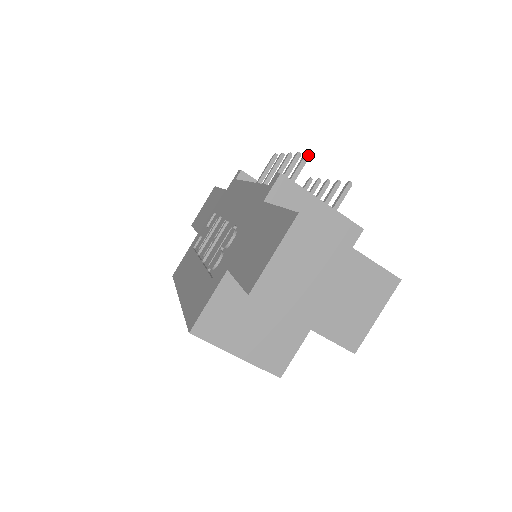
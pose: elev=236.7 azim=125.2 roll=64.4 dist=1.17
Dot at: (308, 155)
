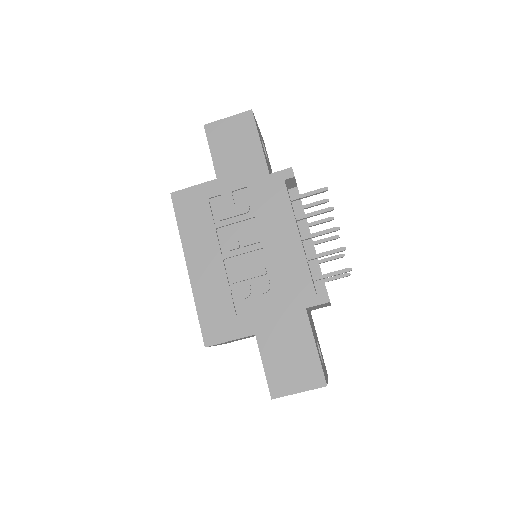
Dot at: occluded
